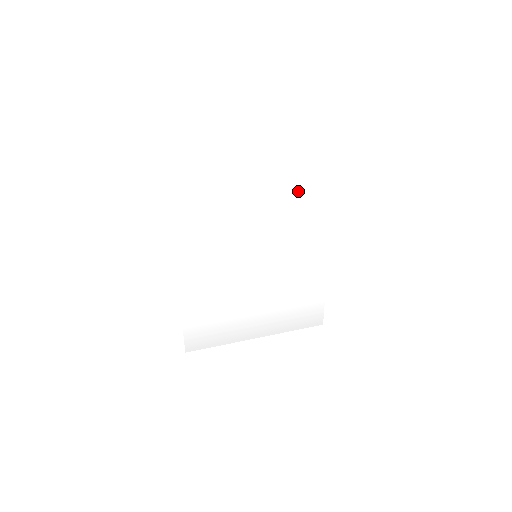
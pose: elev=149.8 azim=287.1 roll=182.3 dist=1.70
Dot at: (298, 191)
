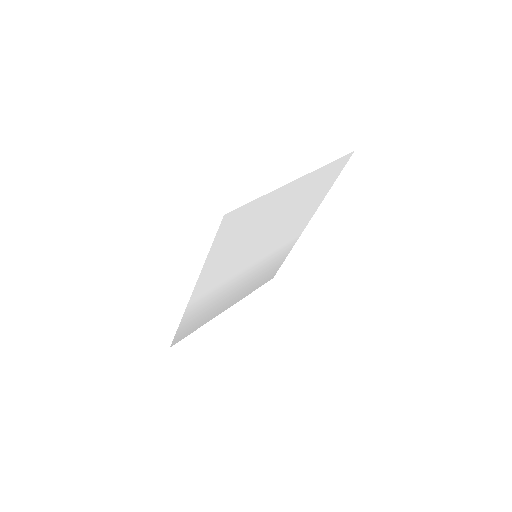
Dot at: (311, 195)
